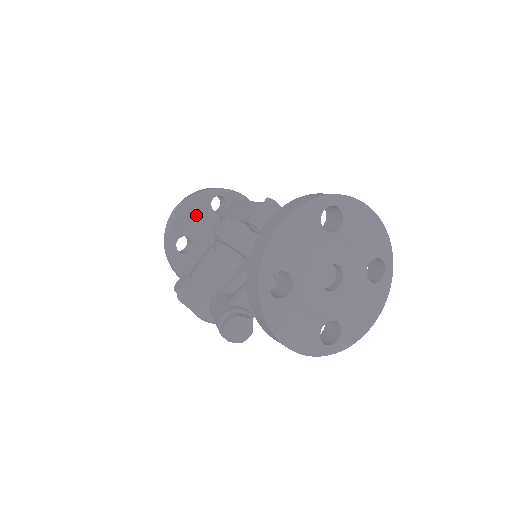
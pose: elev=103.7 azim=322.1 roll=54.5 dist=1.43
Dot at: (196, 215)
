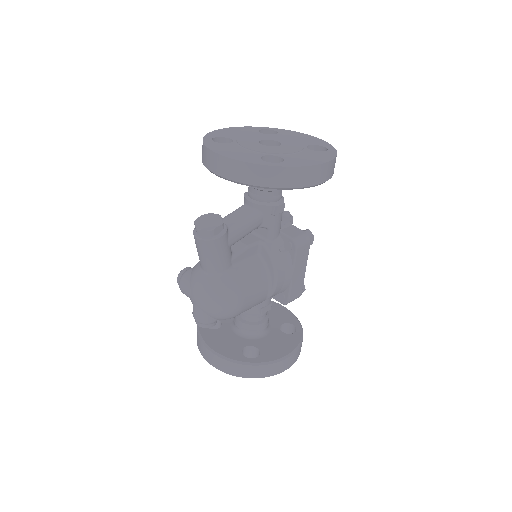
Dot at: occluded
